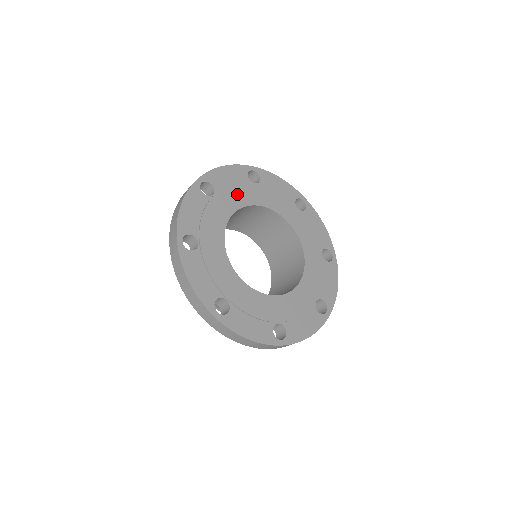
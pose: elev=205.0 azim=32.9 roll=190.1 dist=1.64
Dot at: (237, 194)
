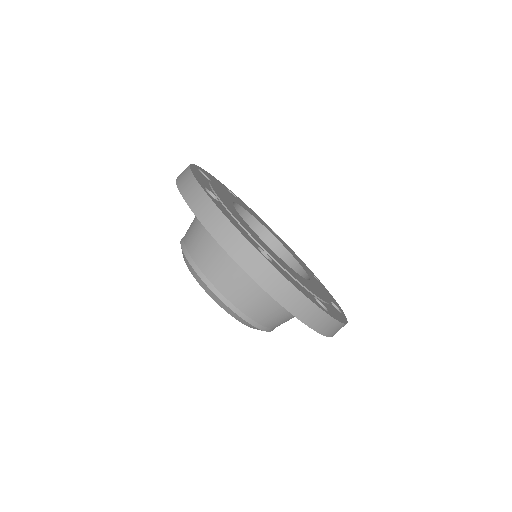
Dot at: (256, 217)
